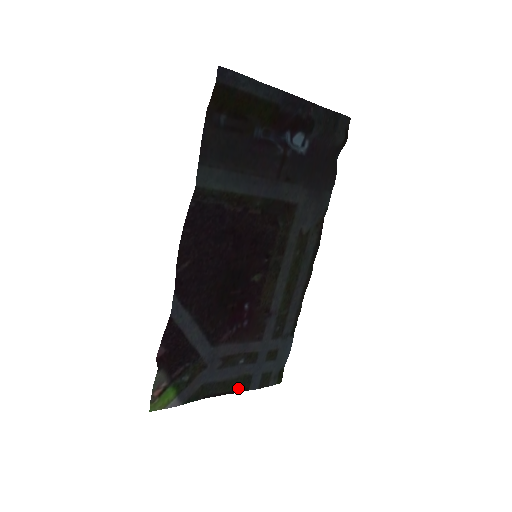
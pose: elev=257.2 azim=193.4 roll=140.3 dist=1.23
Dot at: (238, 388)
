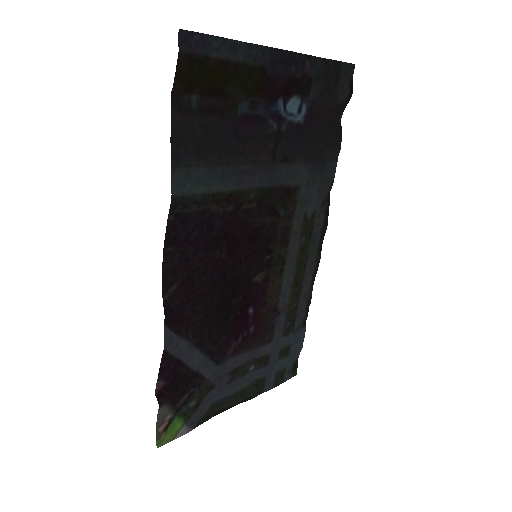
Dot at: (251, 394)
